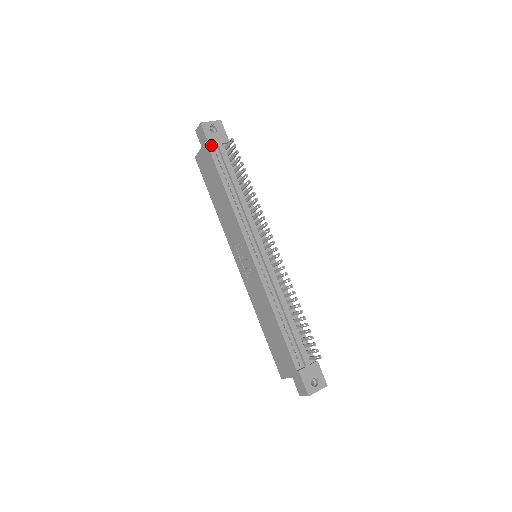
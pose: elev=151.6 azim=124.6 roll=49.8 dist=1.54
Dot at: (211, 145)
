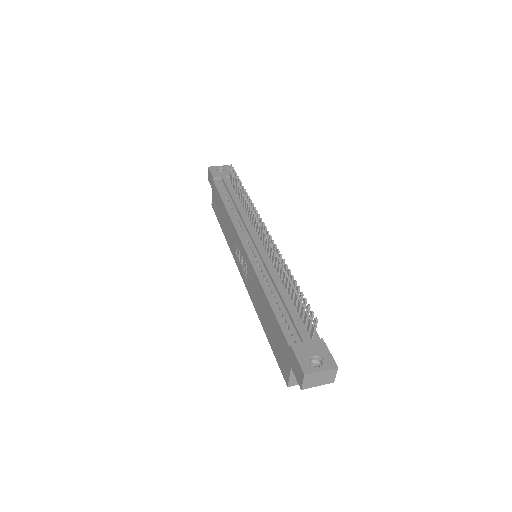
Dot at: (215, 178)
